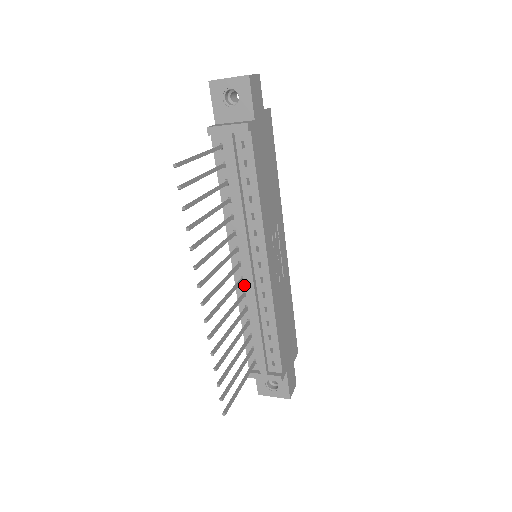
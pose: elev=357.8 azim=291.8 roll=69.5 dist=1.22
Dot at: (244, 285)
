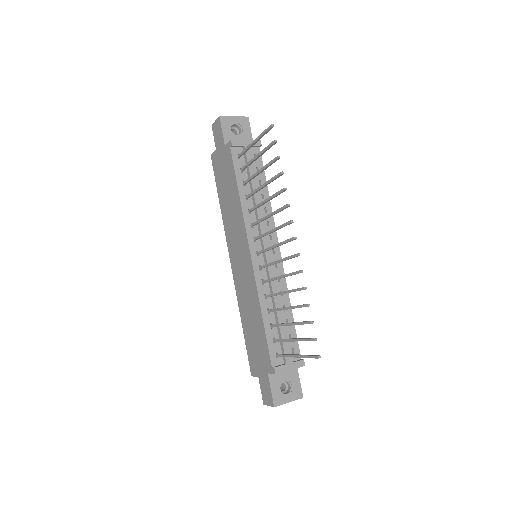
Dot at: (262, 273)
